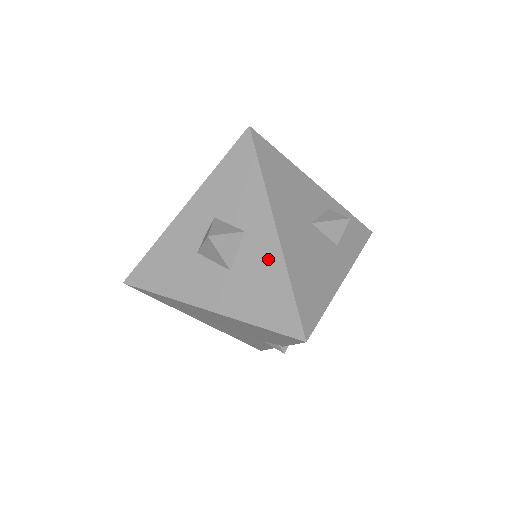
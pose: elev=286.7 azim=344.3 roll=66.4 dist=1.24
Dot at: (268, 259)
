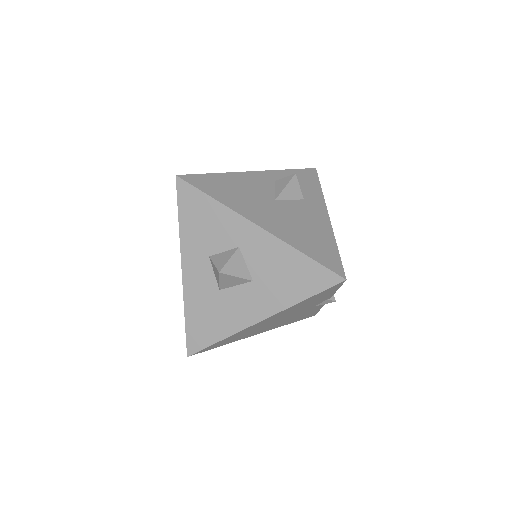
Dot at: (271, 250)
